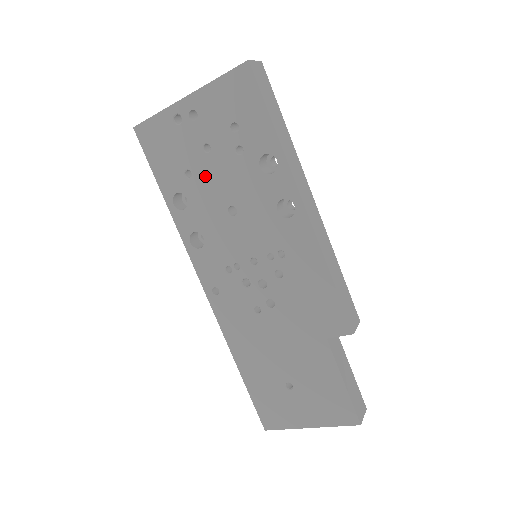
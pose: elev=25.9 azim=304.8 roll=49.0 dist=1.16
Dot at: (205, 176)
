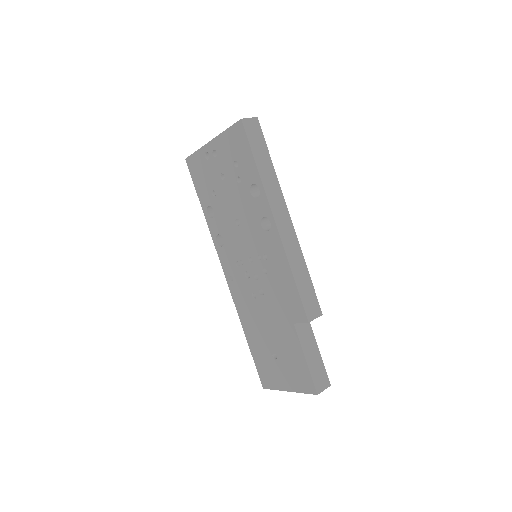
Dot at: (222, 196)
